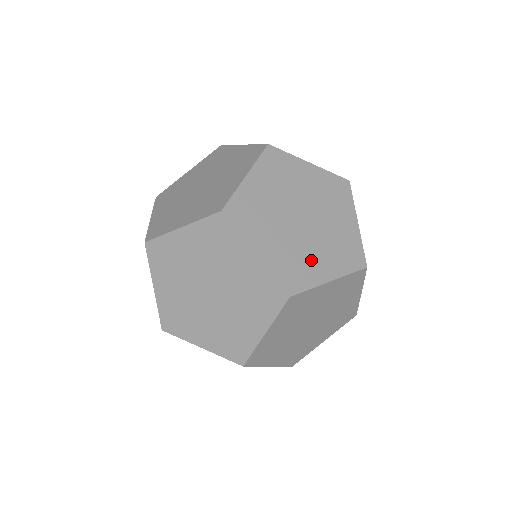
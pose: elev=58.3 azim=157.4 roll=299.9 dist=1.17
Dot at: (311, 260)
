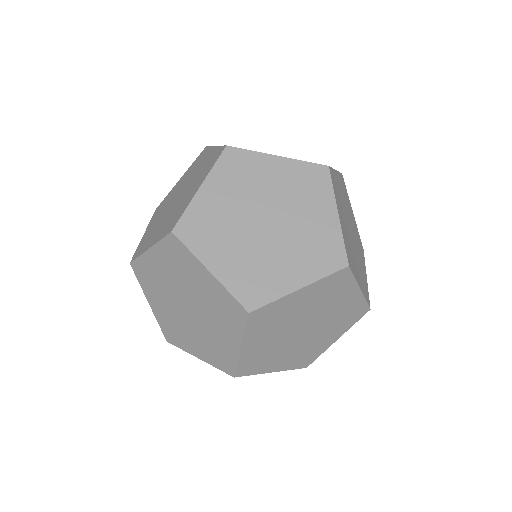
Dot at: (355, 262)
